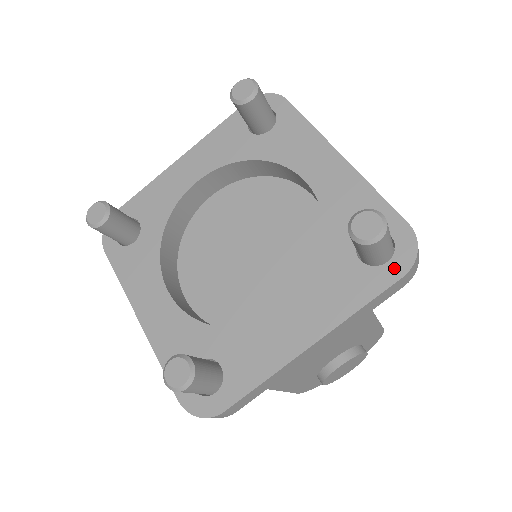
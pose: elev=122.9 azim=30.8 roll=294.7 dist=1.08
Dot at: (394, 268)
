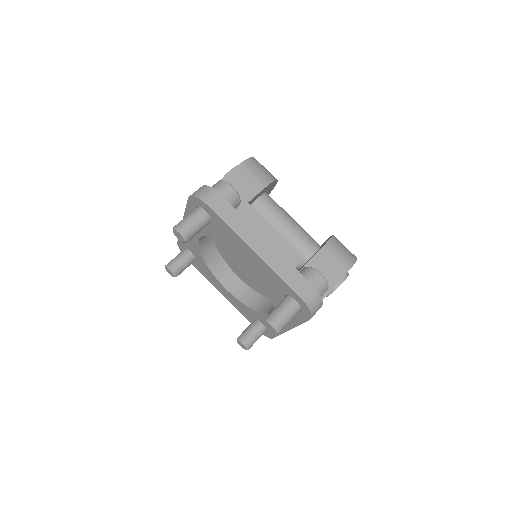
Dot at: (304, 315)
